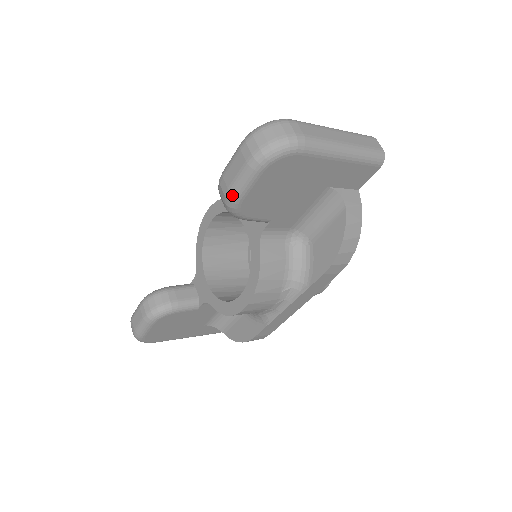
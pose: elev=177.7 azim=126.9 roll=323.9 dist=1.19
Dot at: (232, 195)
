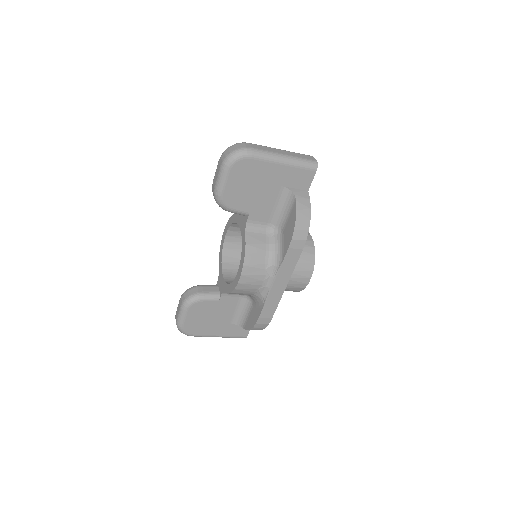
Dot at: (216, 190)
